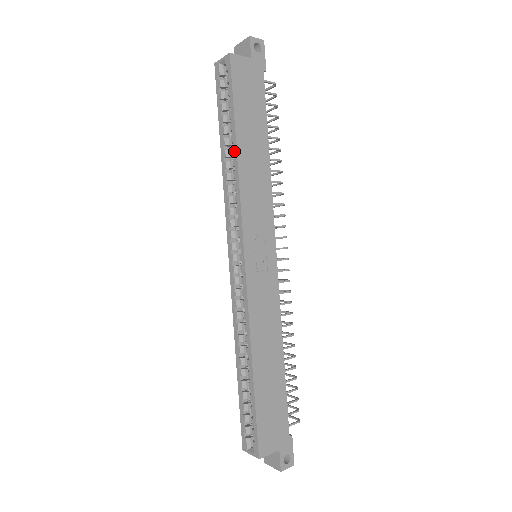
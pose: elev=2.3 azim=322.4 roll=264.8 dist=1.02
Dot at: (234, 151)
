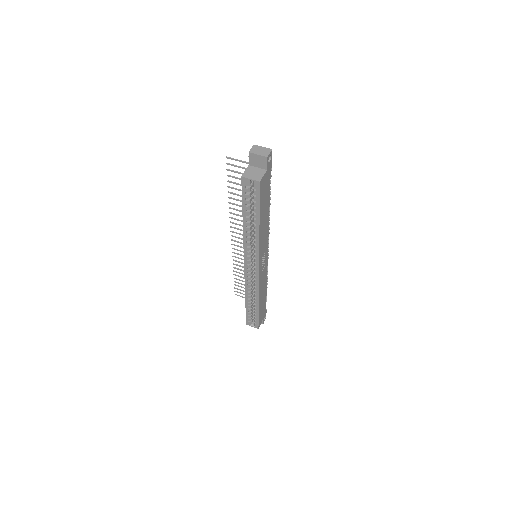
Dot at: (257, 228)
